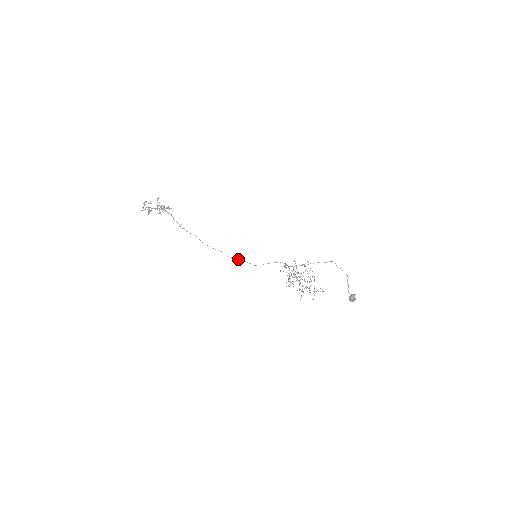
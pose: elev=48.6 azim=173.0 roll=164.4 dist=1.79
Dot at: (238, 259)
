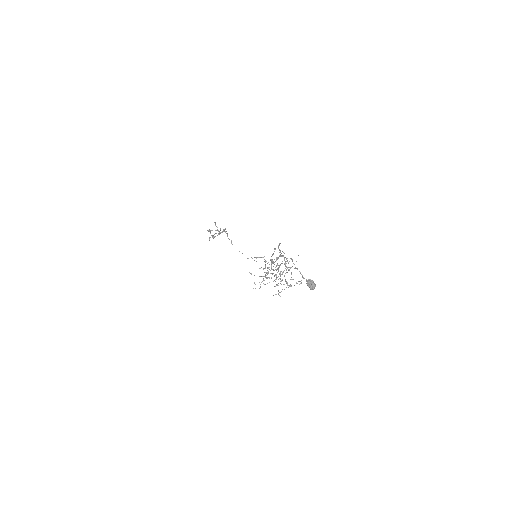
Dot at: occluded
